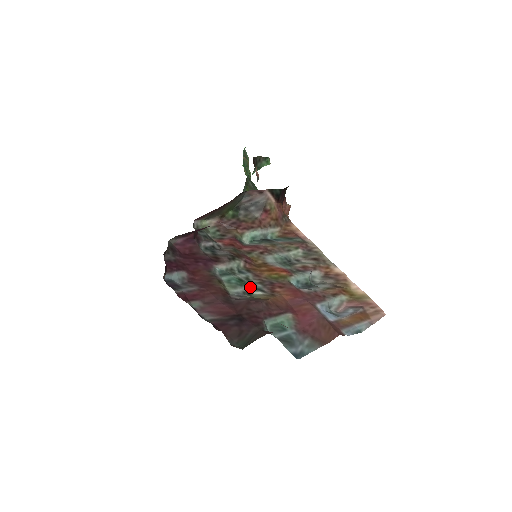
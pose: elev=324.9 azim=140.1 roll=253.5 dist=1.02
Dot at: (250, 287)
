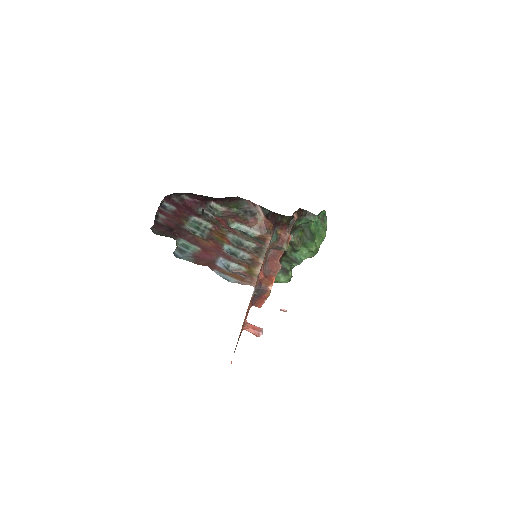
Dot at: (199, 232)
